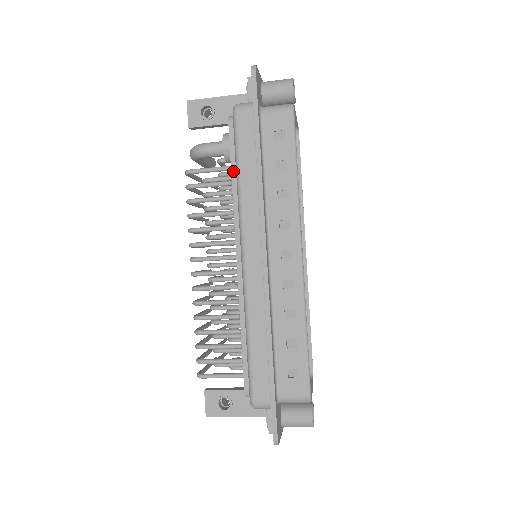
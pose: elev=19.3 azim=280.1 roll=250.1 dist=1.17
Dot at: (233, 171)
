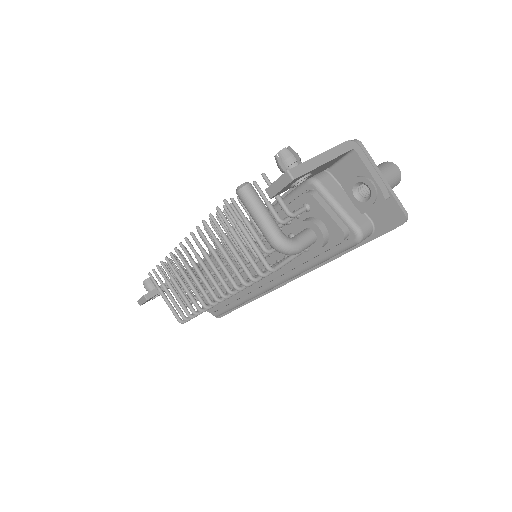
Dot at: occluded
